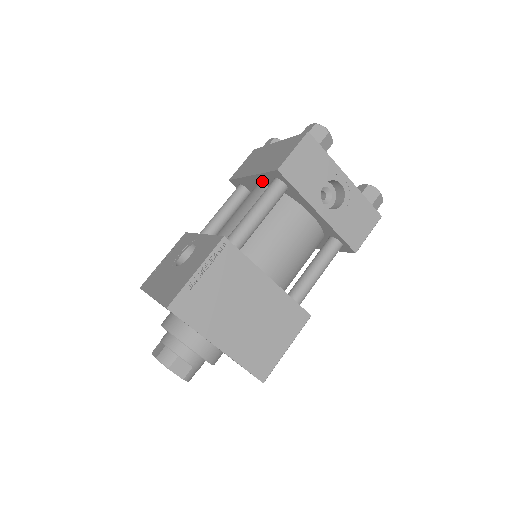
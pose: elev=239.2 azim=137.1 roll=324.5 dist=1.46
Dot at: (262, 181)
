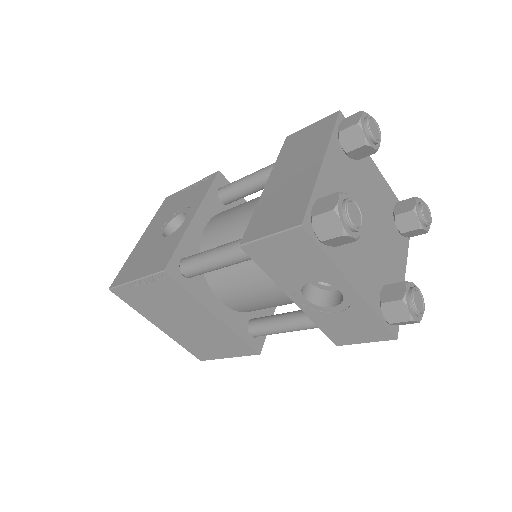
Dot at: occluded
